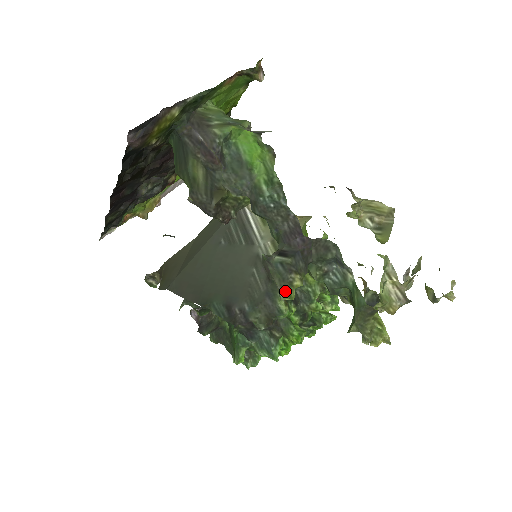
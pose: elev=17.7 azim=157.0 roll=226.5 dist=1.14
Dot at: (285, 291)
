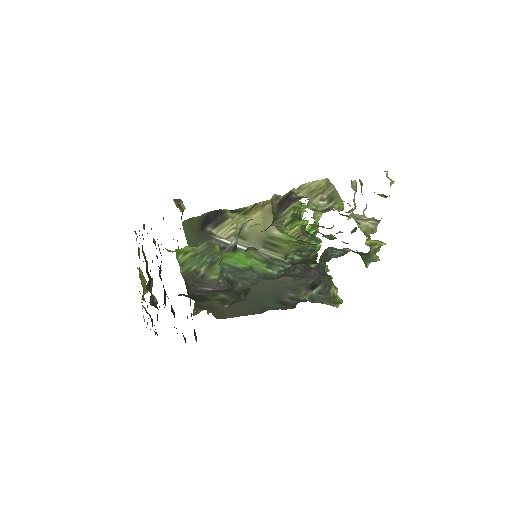
Dot at: (336, 304)
